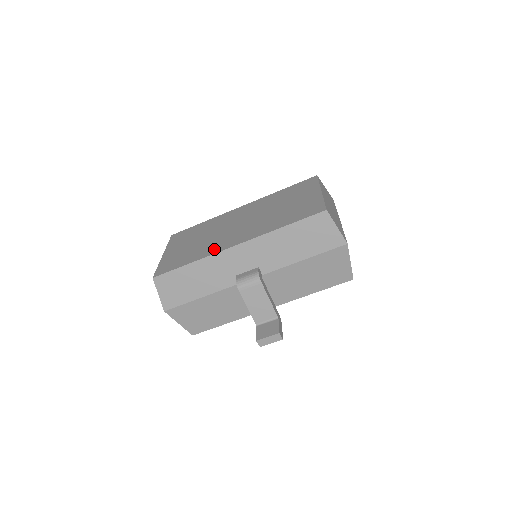
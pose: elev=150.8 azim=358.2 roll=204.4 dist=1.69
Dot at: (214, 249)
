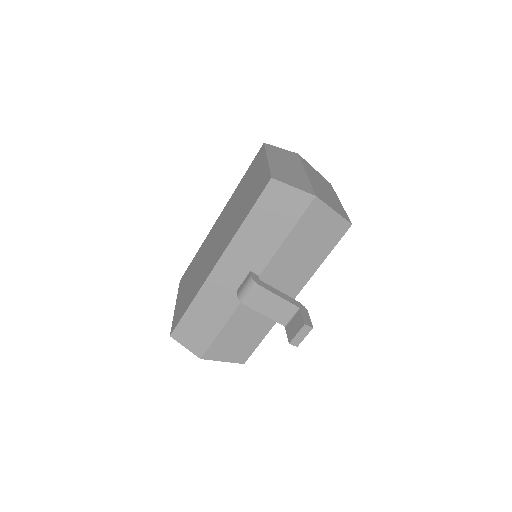
Dot at: (203, 278)
